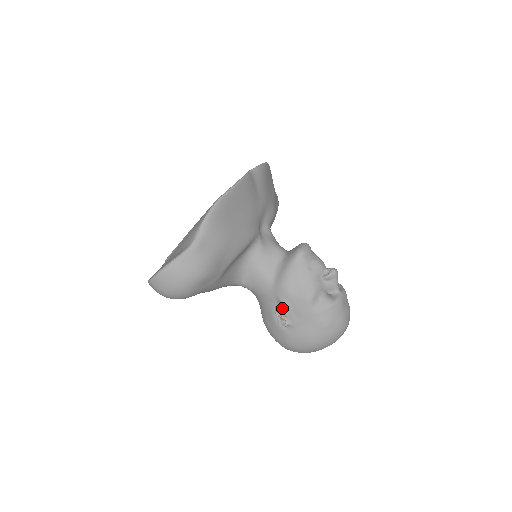
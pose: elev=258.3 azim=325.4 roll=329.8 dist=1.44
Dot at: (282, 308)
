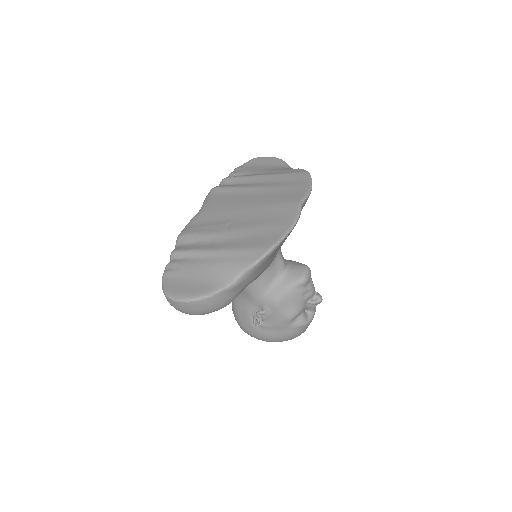
Dot at: (263, 315)
